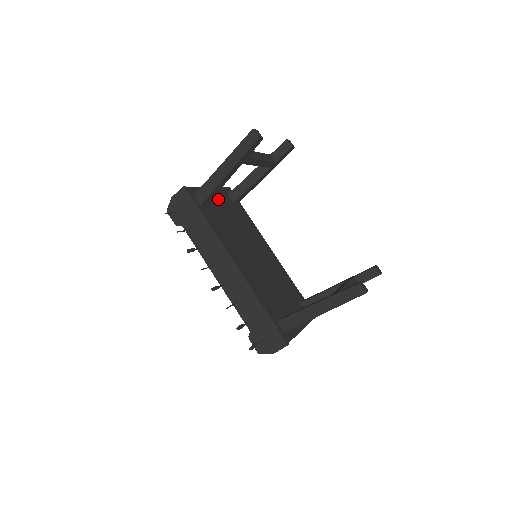
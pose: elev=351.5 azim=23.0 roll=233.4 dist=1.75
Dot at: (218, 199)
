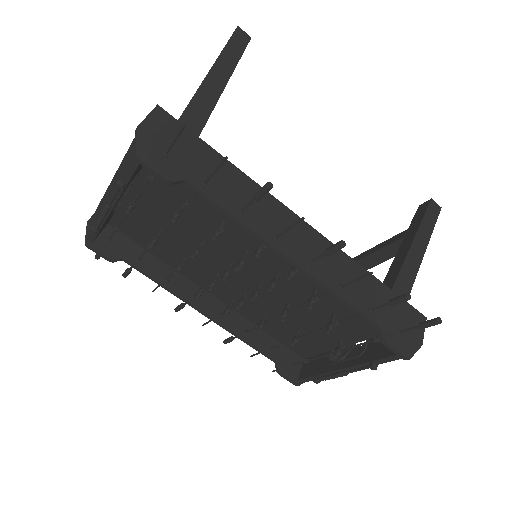
Dot at: occluded
